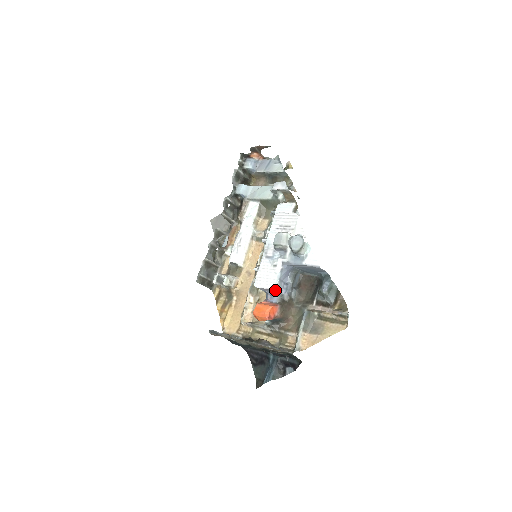
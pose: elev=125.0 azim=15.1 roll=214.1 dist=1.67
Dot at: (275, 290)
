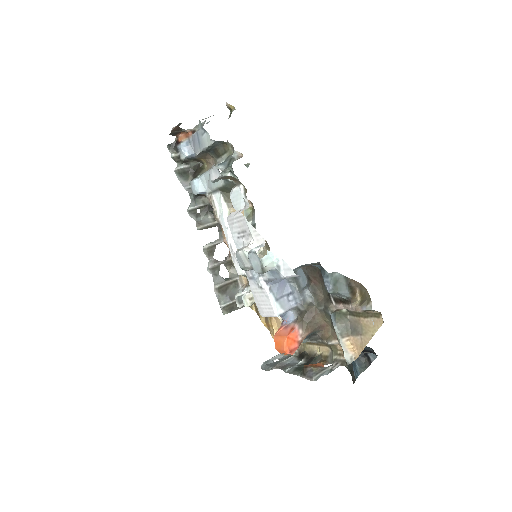
Dot at: (279, 315)
